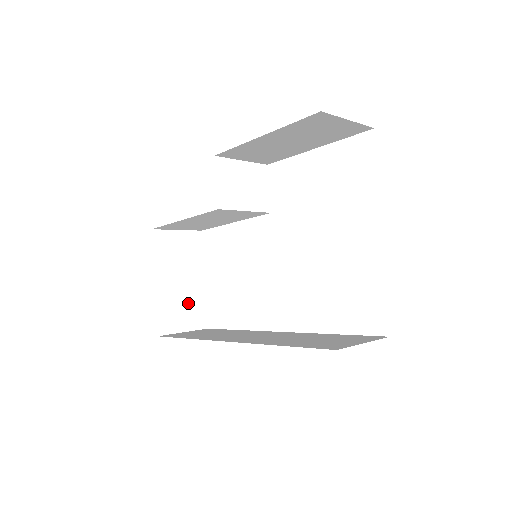
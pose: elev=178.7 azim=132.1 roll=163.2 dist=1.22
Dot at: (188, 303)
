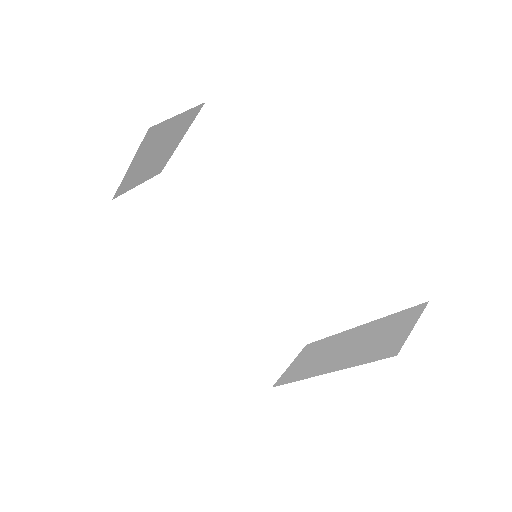
Dot at: (153, 165)
